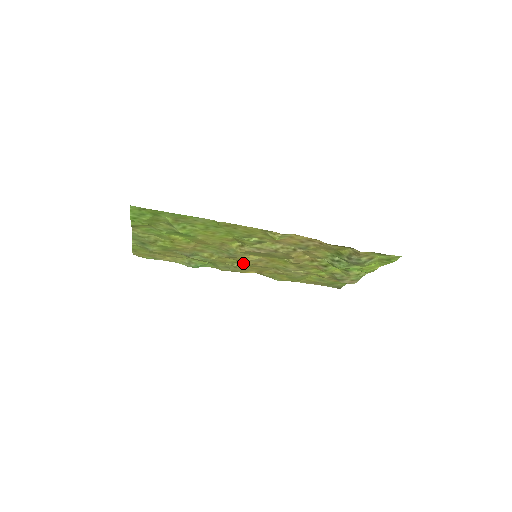
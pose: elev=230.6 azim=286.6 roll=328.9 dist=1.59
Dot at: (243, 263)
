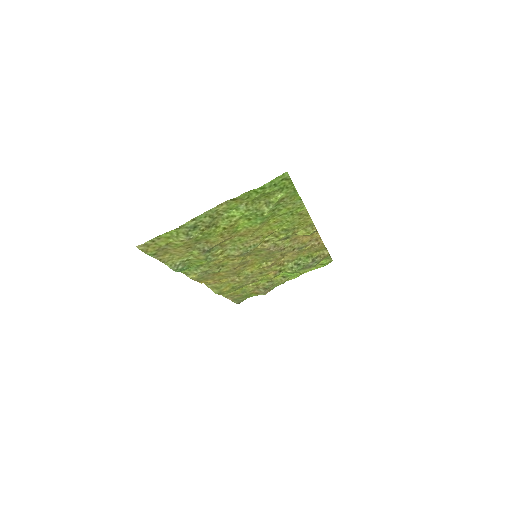
Dot at: (225, 267)
